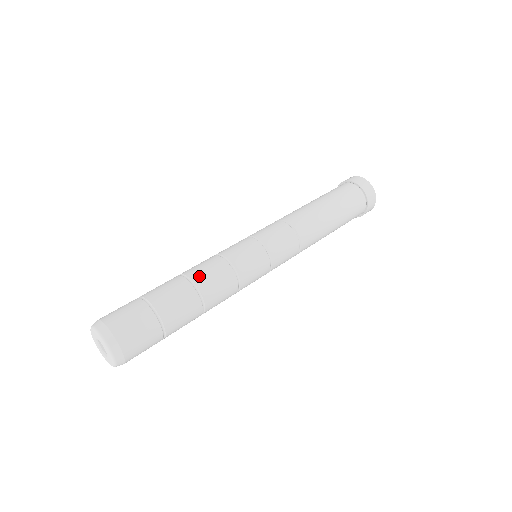
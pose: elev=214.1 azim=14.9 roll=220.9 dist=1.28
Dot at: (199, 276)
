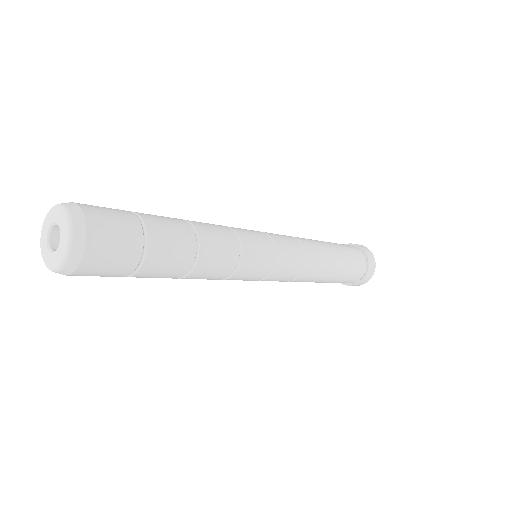
Dot at: (209, 248)
